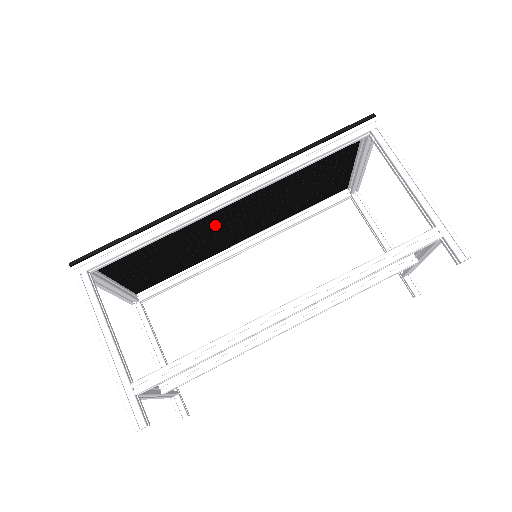
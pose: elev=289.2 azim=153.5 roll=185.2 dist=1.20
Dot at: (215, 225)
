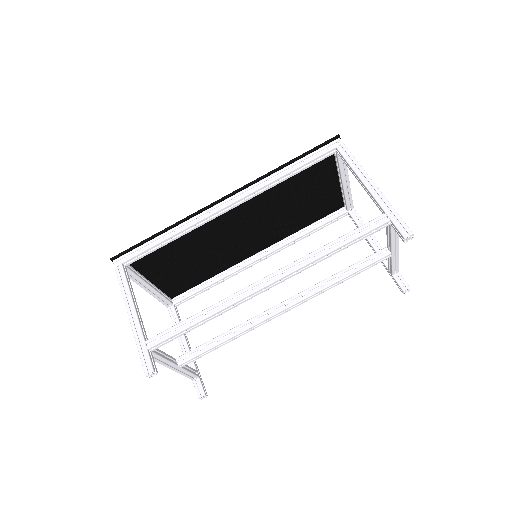
Dot at: (225, 234)
